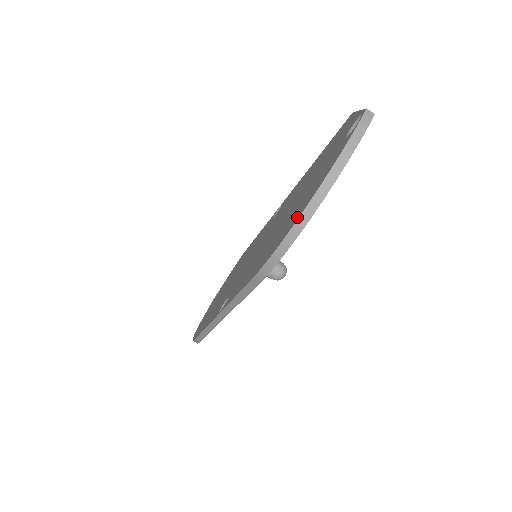
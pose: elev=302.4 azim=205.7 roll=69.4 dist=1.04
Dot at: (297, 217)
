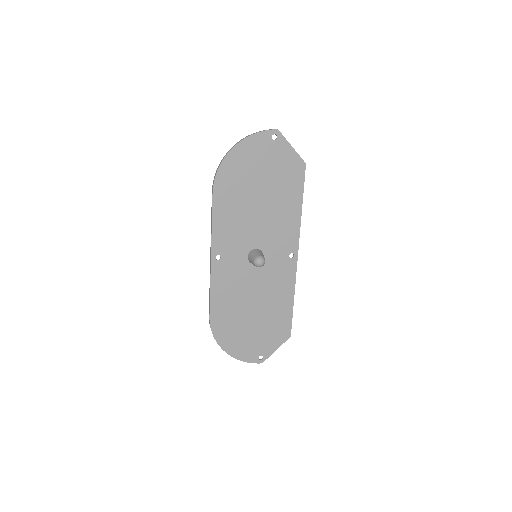
Dot at: (230, 155)
